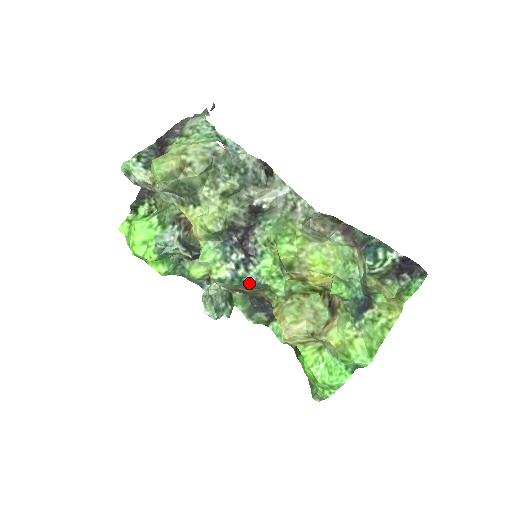
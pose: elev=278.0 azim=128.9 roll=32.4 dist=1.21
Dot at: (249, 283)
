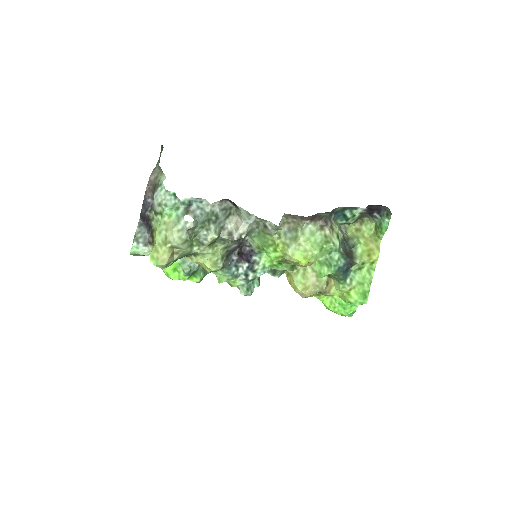
Dot at: occluded
